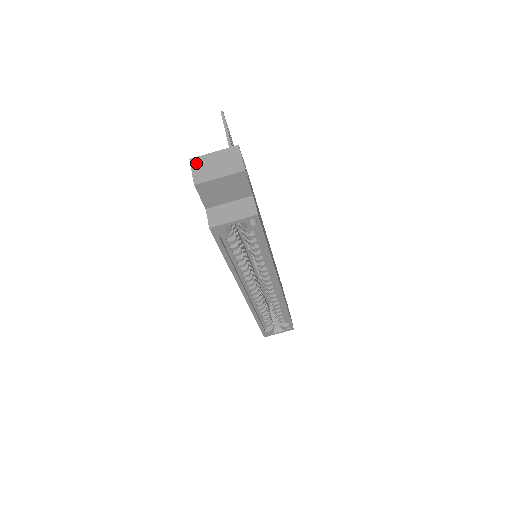
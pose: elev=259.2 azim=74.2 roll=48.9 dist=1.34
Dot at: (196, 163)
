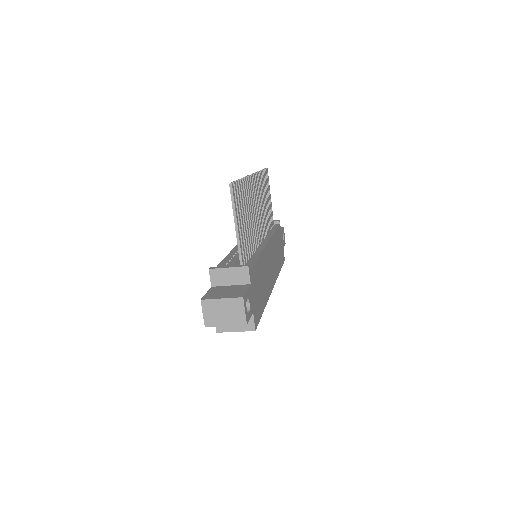
Dot at: (206, 306)
